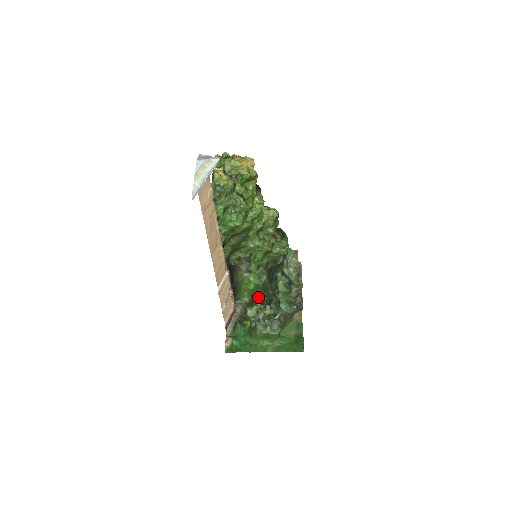
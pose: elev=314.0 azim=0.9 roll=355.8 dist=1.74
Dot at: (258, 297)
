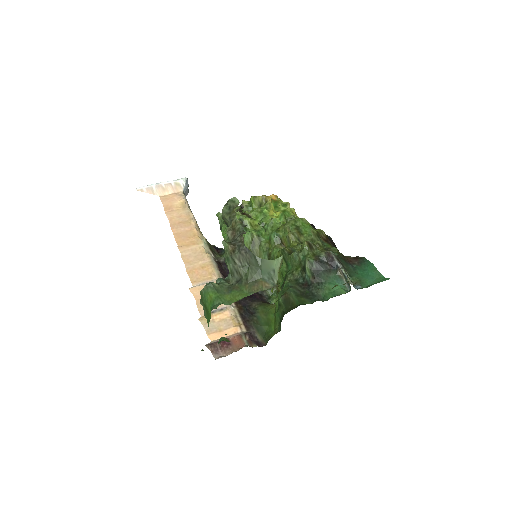
Dot at: occluded
